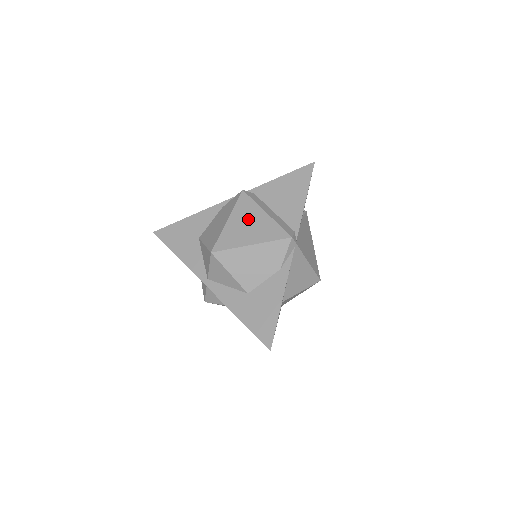
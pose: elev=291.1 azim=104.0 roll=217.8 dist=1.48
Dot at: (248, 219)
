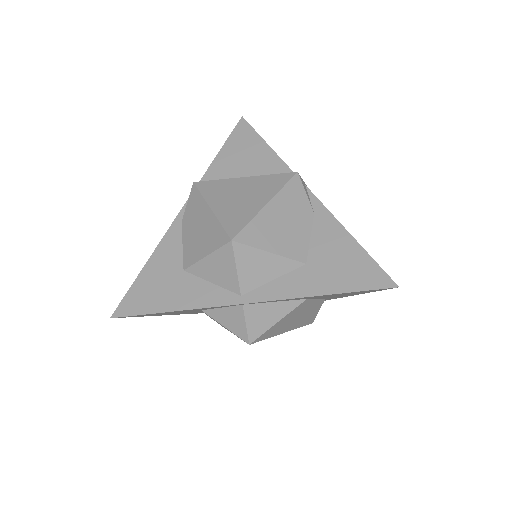
Dot at: (233, 193)
